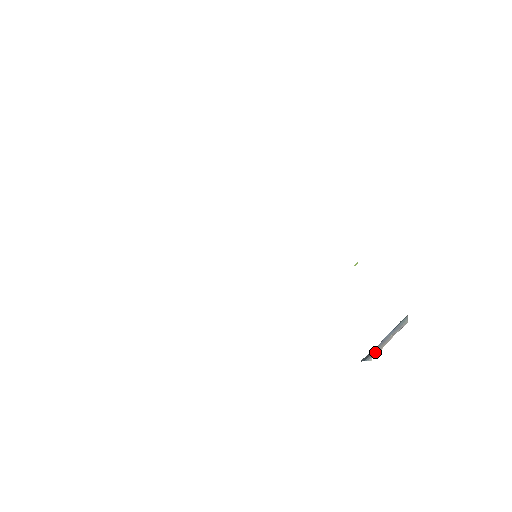
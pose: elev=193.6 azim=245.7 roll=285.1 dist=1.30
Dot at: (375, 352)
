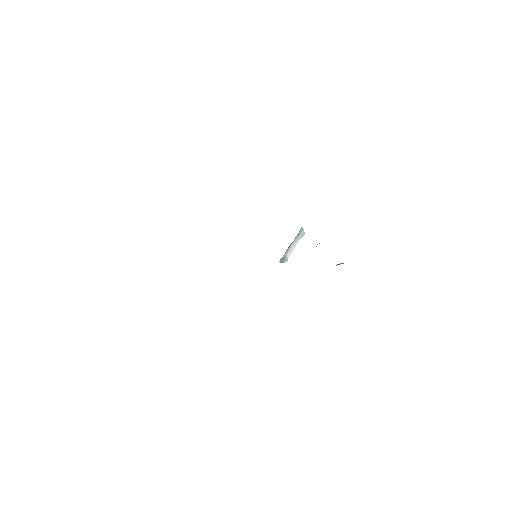
Dot at: (288, 255)
